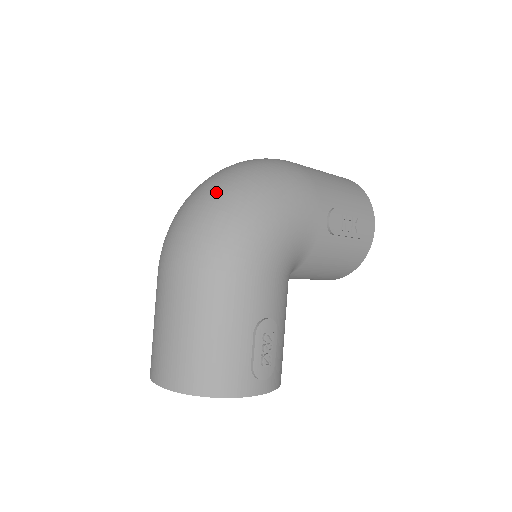
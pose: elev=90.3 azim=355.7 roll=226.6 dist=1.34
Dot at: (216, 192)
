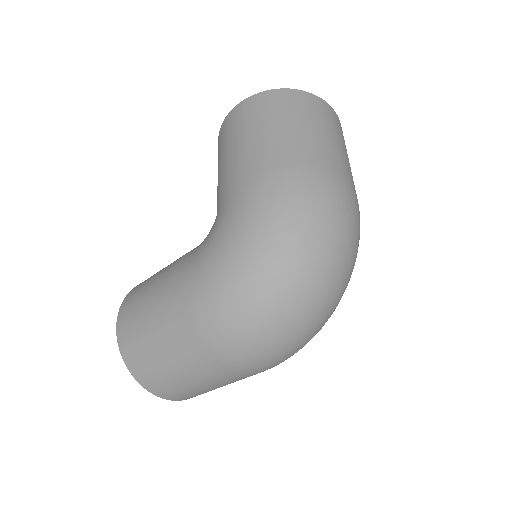
Dot at: (326, 314)
